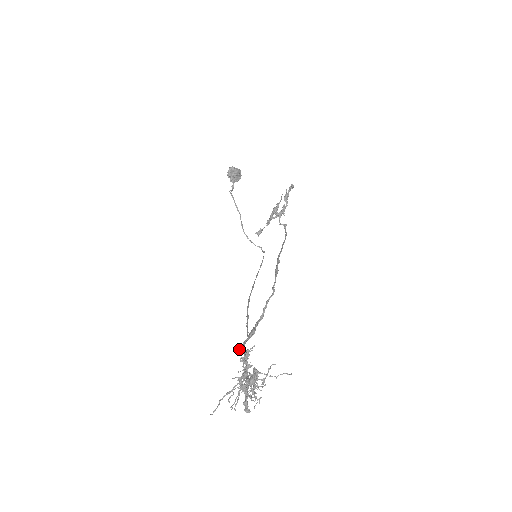
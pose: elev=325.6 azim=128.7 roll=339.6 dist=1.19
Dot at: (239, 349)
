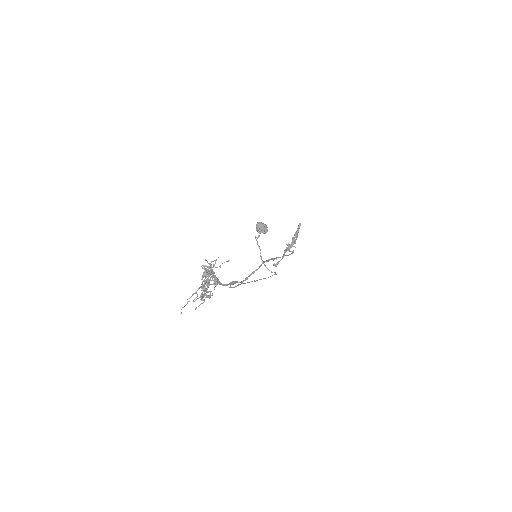
Dot at: (211, 276)
